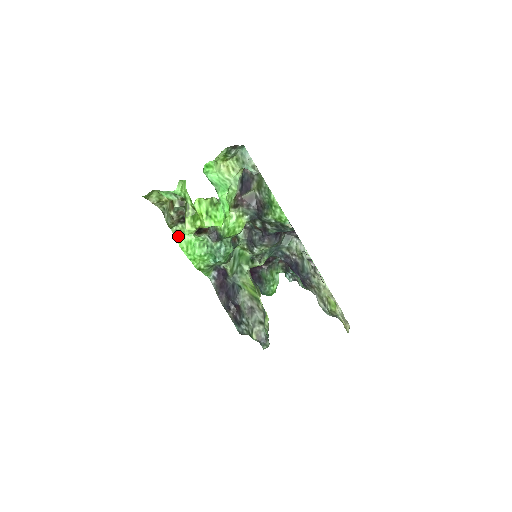
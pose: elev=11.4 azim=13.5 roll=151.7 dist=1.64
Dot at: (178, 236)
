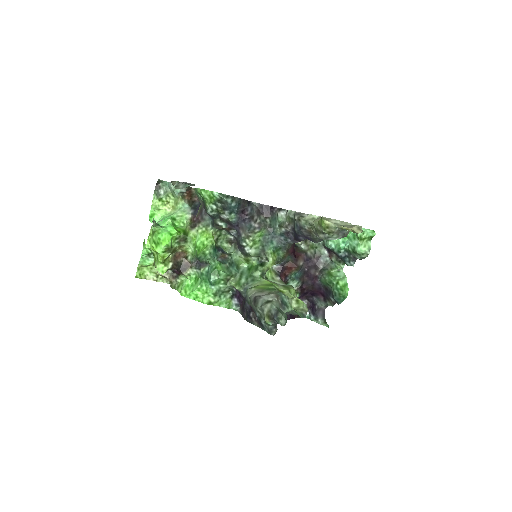
Dot at: (180, 289)
